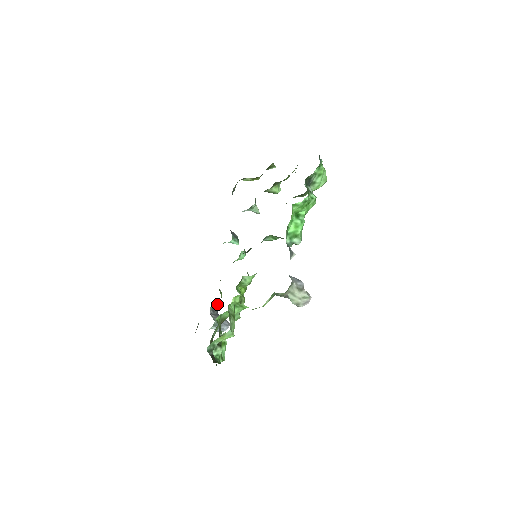
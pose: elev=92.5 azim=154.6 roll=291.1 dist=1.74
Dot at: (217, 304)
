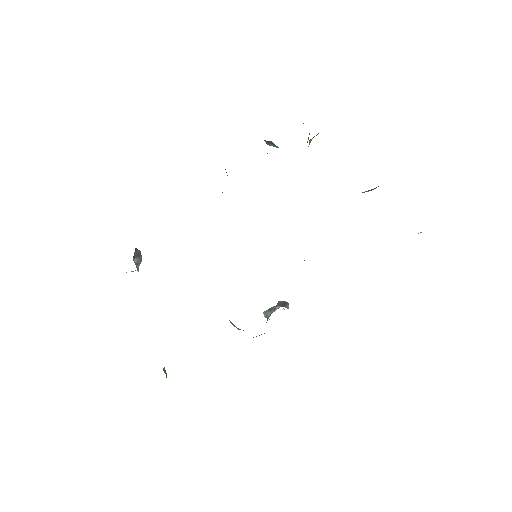
Dot at: occluded
